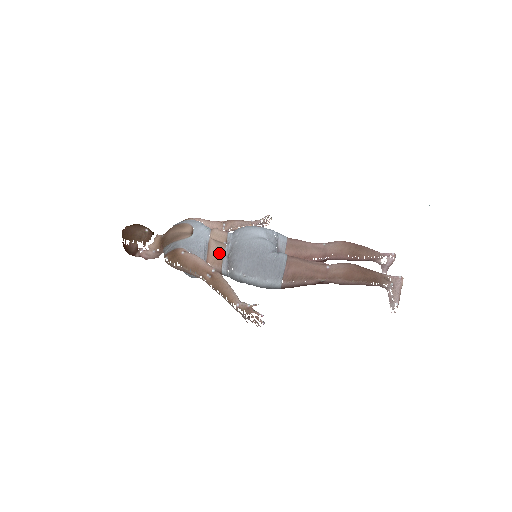
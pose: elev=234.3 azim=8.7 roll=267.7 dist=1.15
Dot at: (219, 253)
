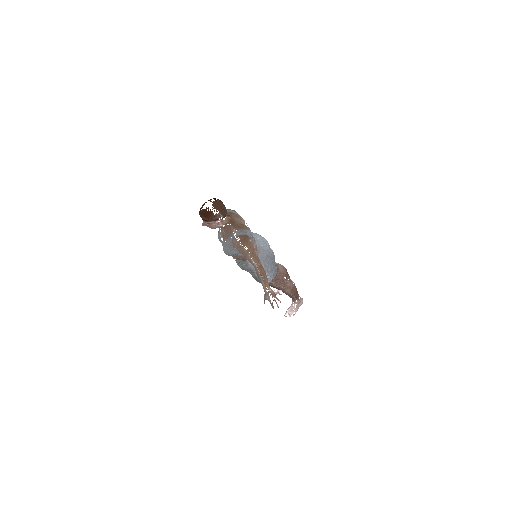
Dot at: (256, 248)
